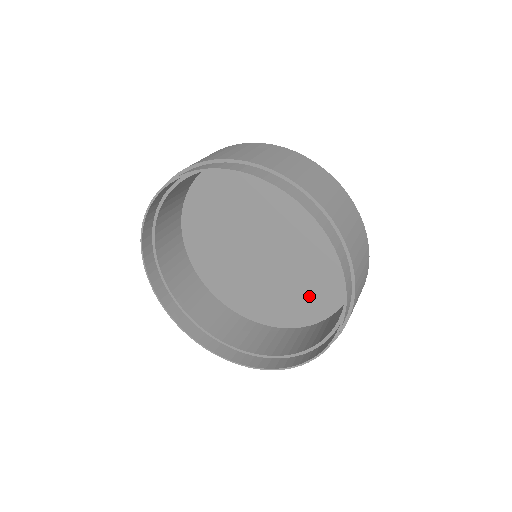
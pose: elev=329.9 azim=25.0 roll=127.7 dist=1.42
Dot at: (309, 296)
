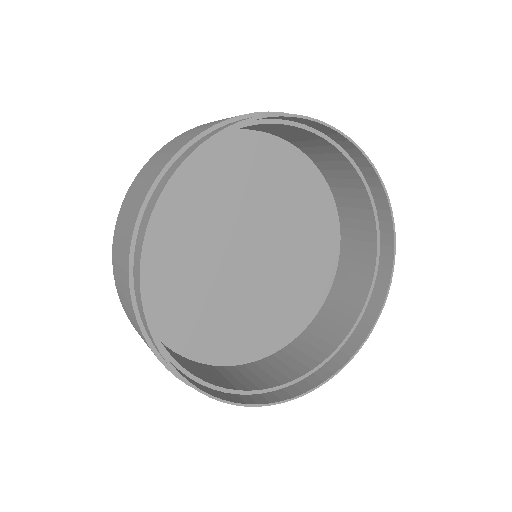
Dot at: (280, 315)
